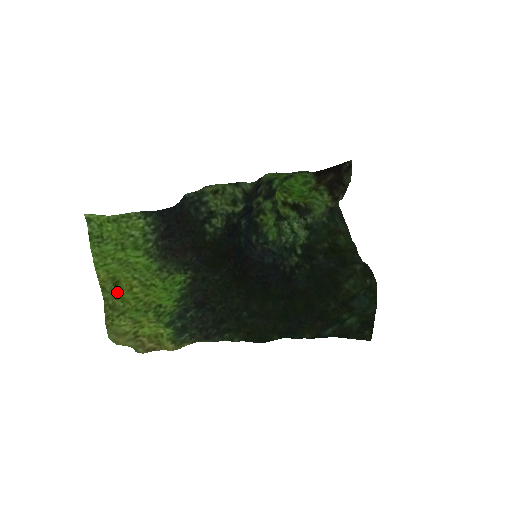
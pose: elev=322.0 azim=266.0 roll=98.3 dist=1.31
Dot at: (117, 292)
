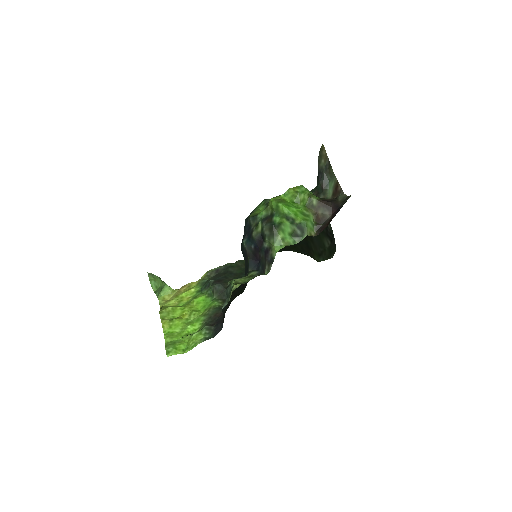
Dot at: (172, 317)
